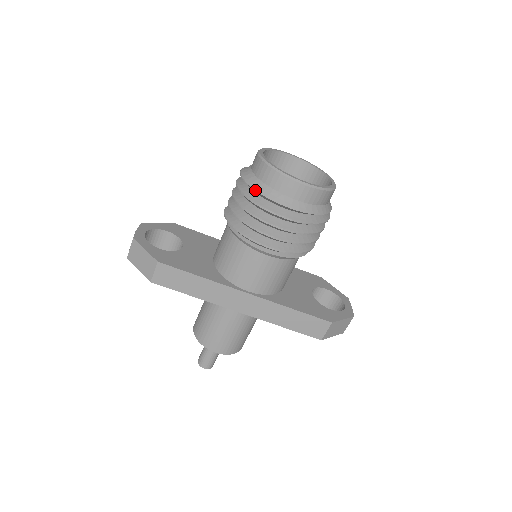
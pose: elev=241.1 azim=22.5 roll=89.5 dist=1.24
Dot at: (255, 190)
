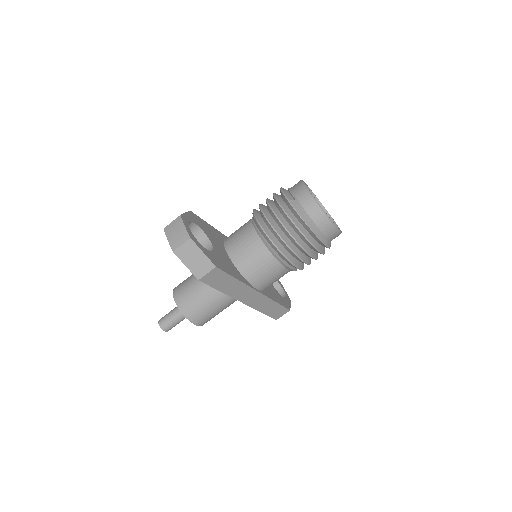
Dot at: (309, 227)
